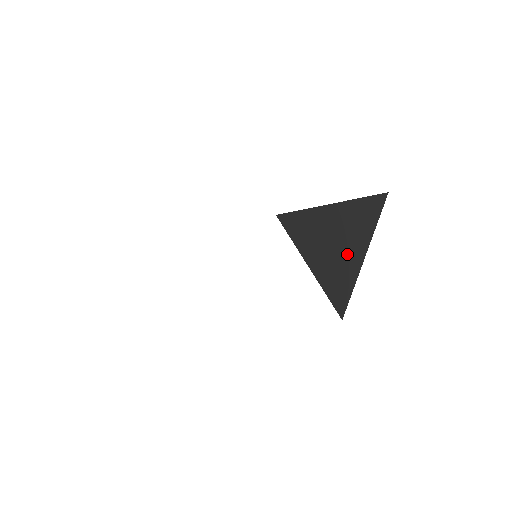
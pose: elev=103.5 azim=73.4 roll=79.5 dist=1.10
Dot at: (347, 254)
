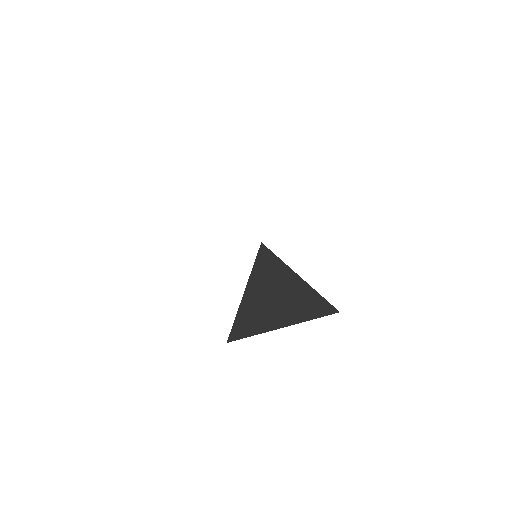
Dot at: (277, 313)
